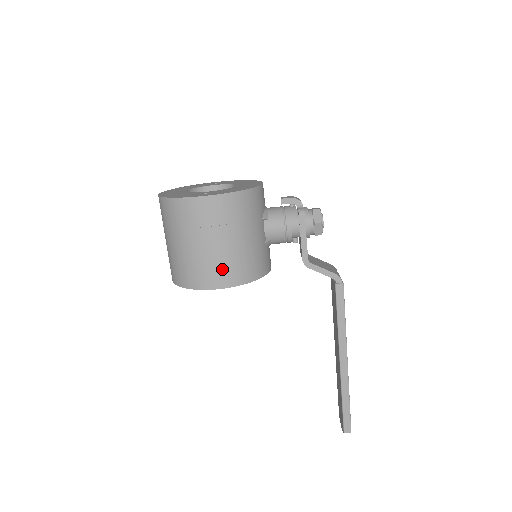
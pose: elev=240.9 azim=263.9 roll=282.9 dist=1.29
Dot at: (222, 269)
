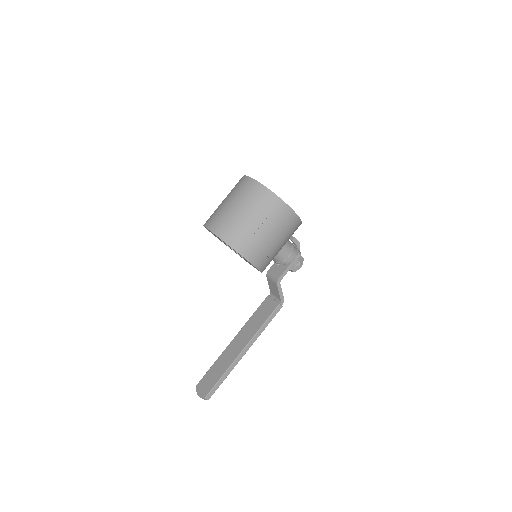
Dot at: (263, 254)
